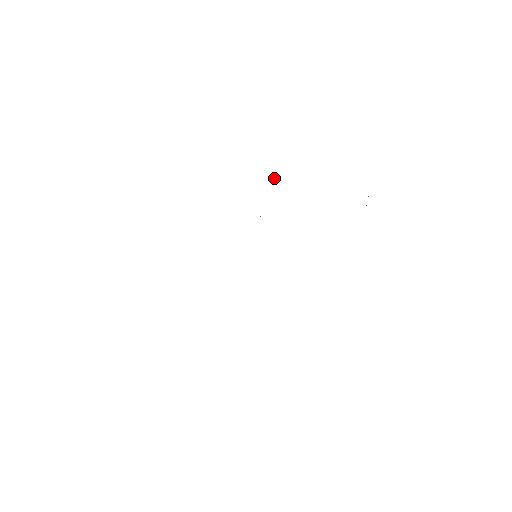
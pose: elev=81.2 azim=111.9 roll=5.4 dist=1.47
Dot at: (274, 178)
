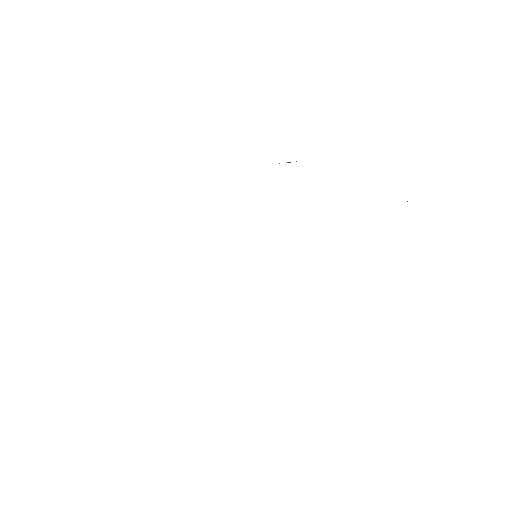
Dot at: (290, 162)
